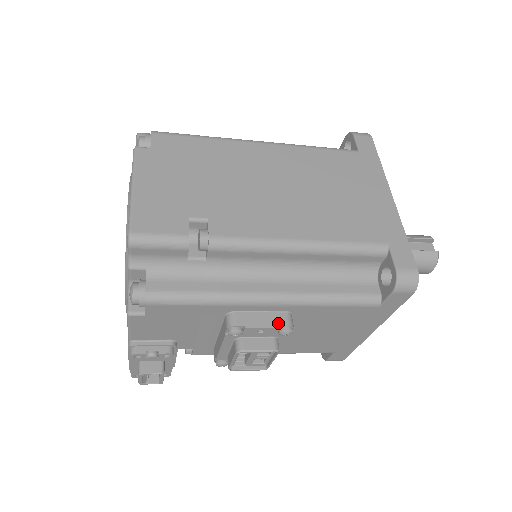
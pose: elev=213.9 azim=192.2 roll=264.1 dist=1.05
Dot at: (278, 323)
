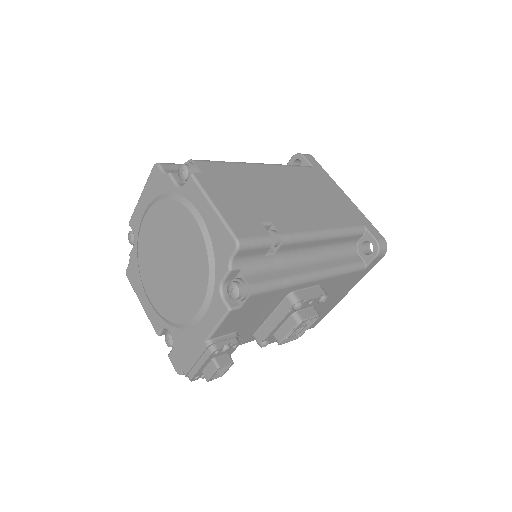
Dot at: (320, 293)
